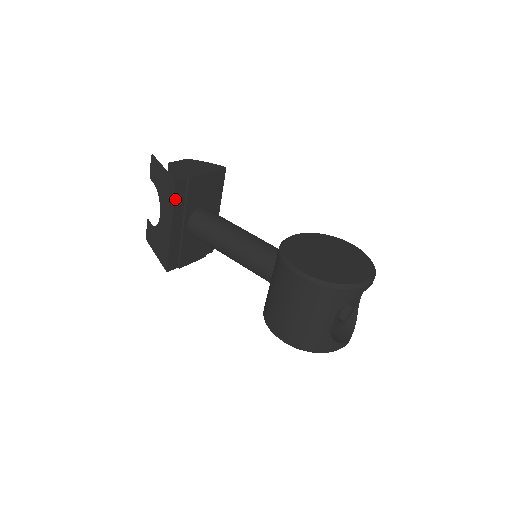
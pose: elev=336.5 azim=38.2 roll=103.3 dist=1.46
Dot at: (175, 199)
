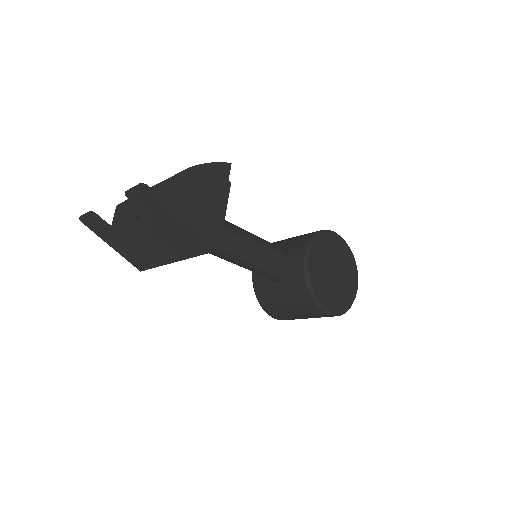
Dot at: (199, 253)
